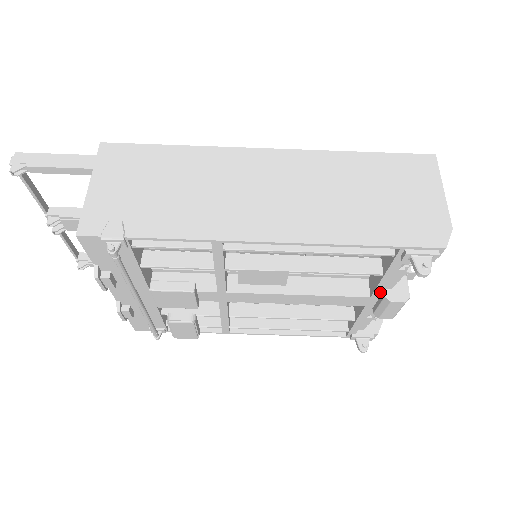
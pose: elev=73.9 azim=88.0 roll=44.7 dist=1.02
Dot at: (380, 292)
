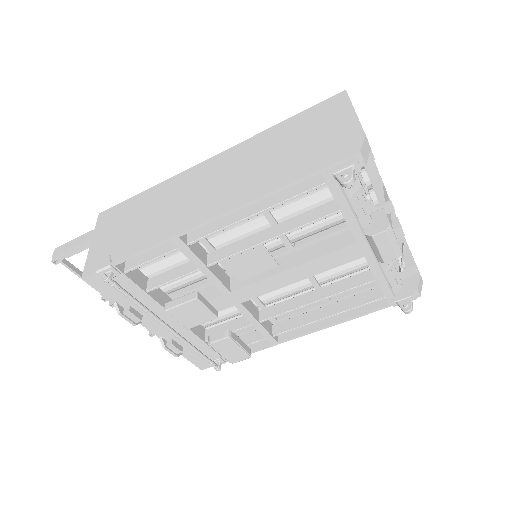
Dot at: (359, 232)
